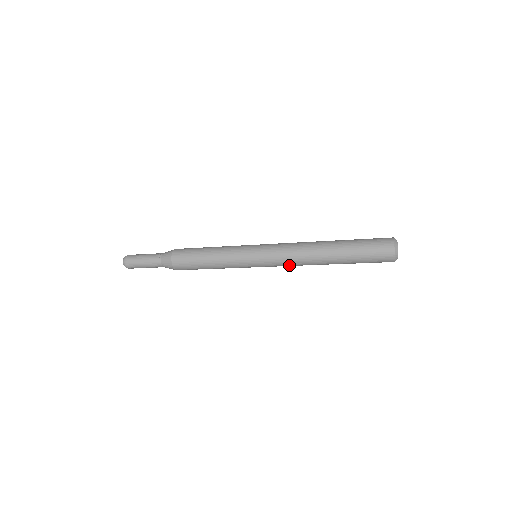
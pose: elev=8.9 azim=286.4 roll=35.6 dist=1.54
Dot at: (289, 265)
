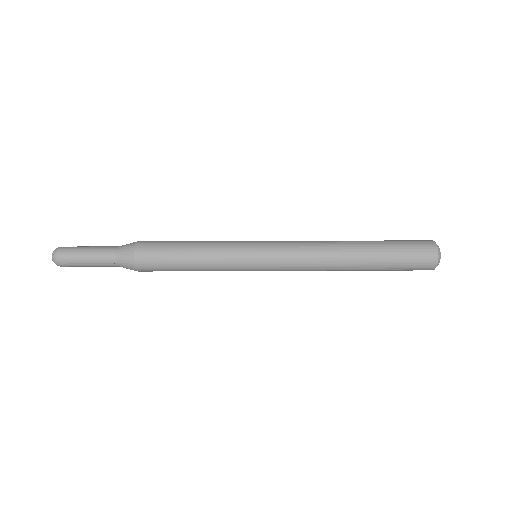
Dot at: occluded
